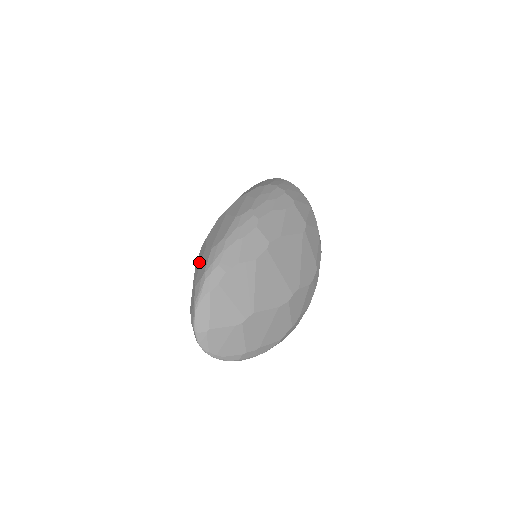
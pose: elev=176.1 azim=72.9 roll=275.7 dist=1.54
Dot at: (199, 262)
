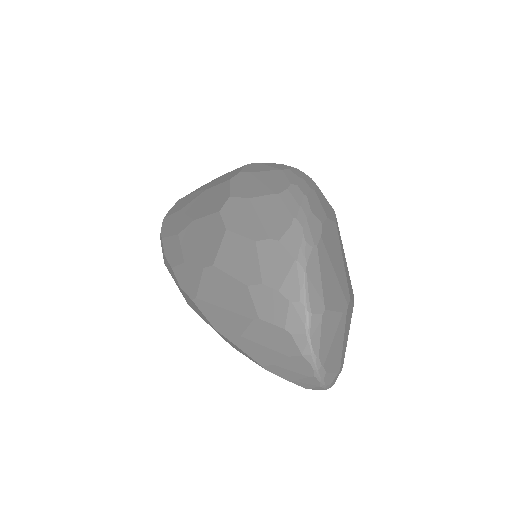
Dot at: (247, 218)
